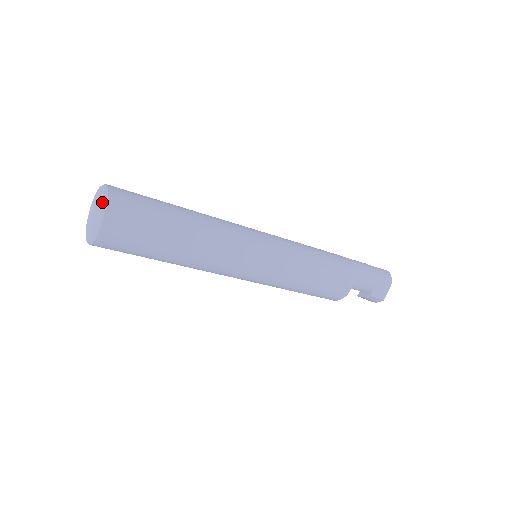
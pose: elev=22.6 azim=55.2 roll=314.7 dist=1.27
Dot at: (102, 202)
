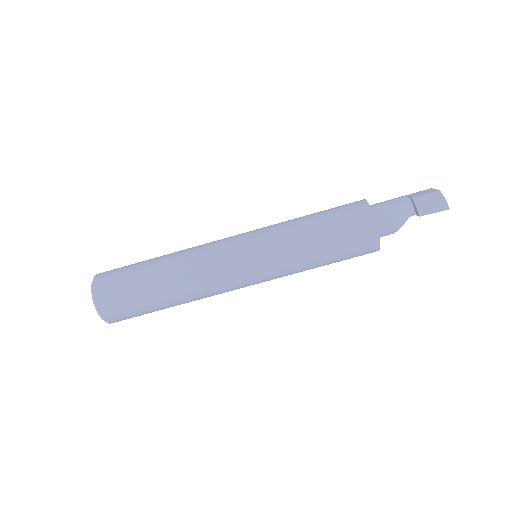
Dot at: occluded
